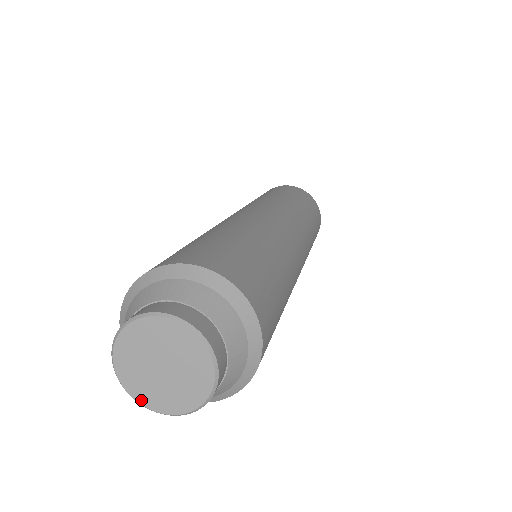
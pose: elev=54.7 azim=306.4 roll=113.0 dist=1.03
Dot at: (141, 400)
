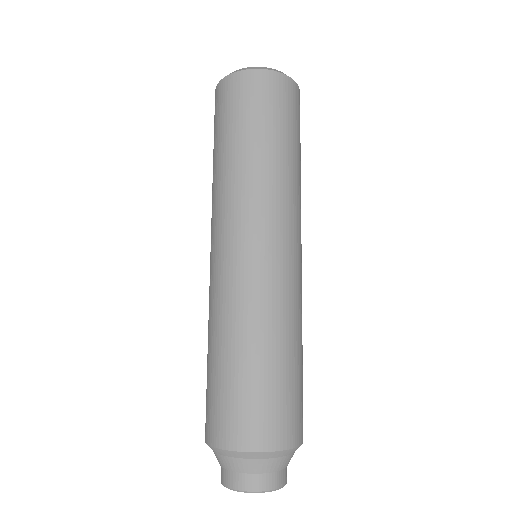
Dot at: occluded
